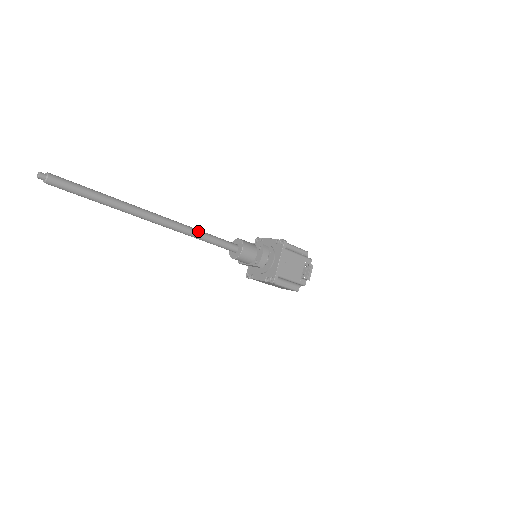
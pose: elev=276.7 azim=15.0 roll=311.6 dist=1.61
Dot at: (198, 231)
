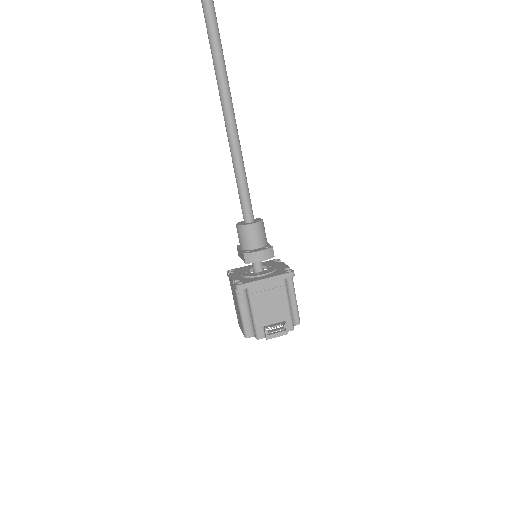
Dot at: (241, 156)
